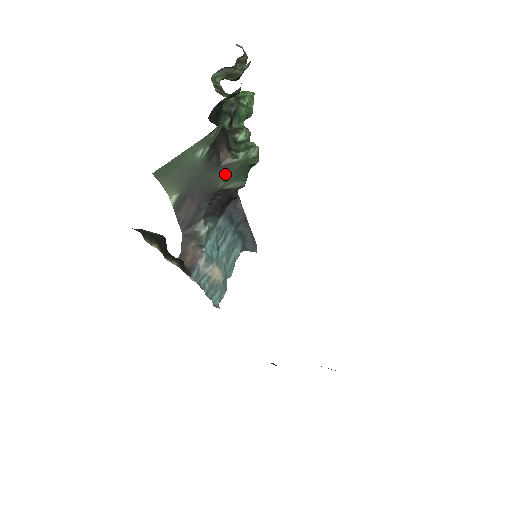
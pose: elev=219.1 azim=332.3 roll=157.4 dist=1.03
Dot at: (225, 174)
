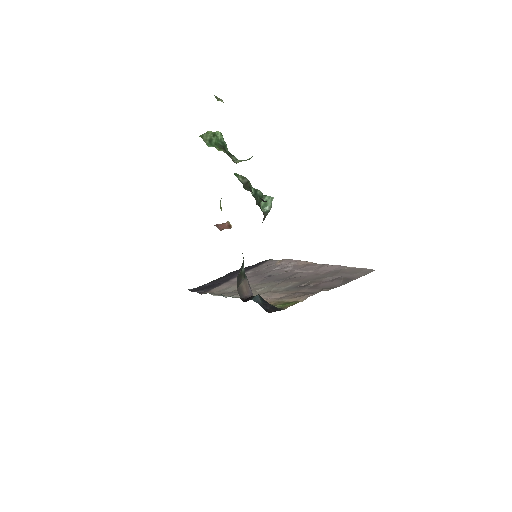
Dot at: occluded
